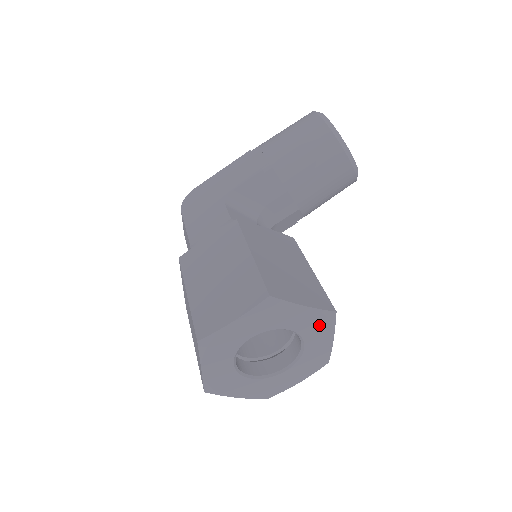
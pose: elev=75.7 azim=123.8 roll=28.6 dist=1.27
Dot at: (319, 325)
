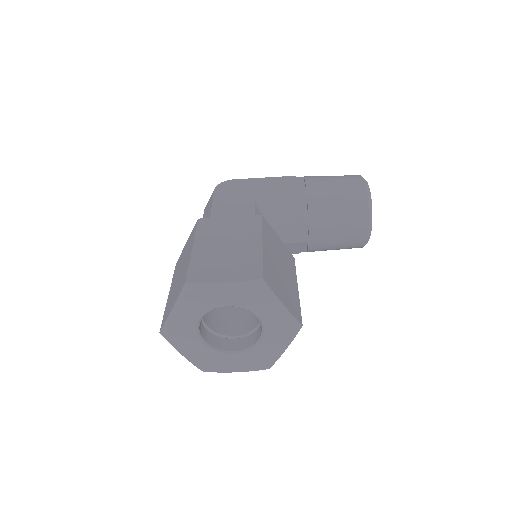
Dot at: (283, 329)
